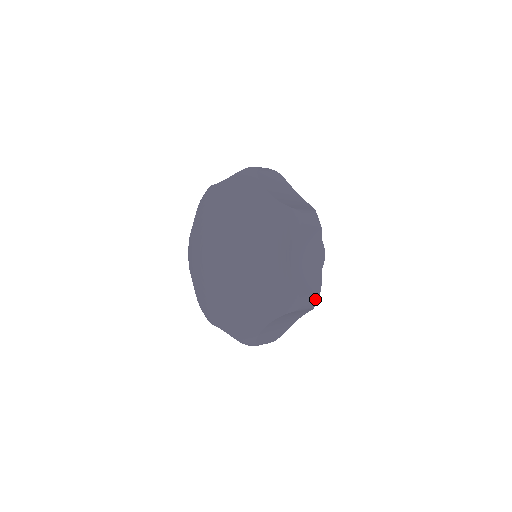
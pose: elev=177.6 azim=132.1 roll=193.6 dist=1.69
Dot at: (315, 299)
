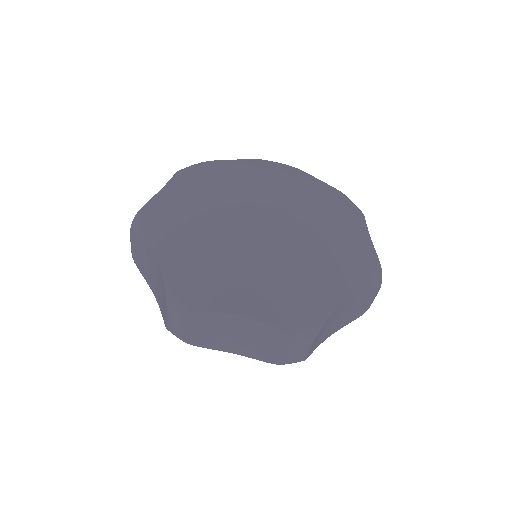
Dot at: occluded
